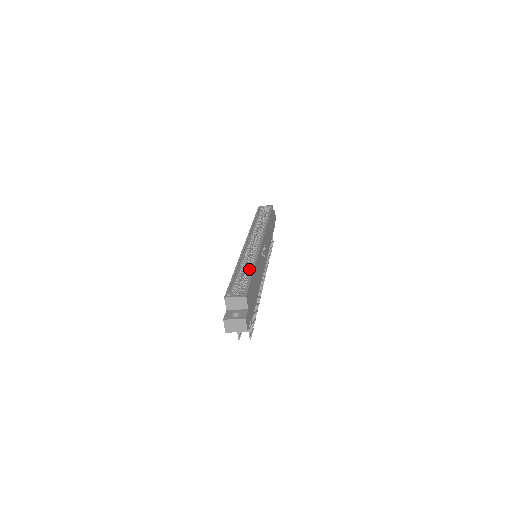
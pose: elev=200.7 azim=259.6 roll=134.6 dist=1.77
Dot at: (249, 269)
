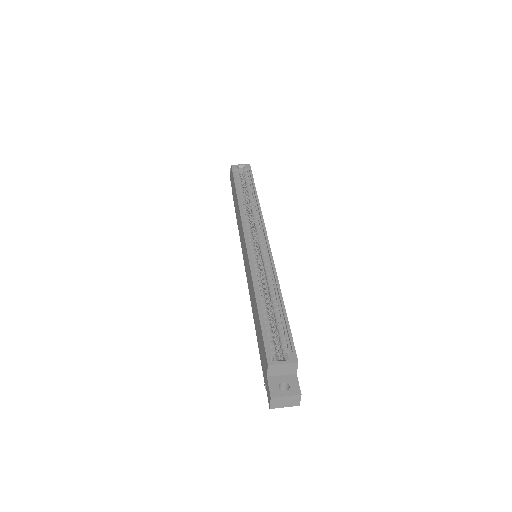
Dot at: (273, 298)
